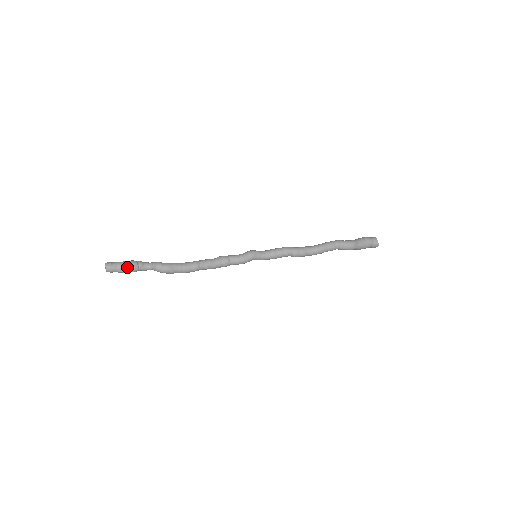
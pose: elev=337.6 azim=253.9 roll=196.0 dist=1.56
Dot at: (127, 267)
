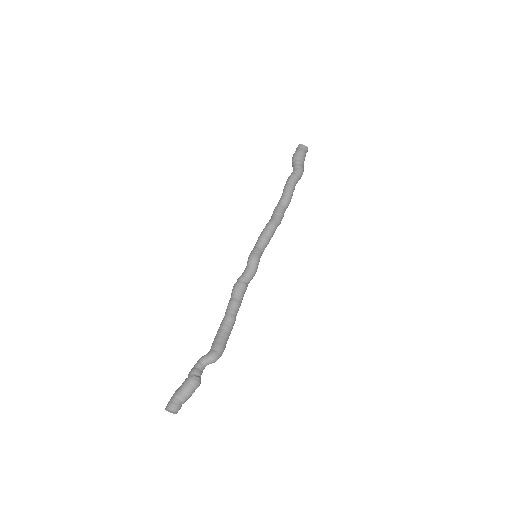
Dot at: (194, 390)
